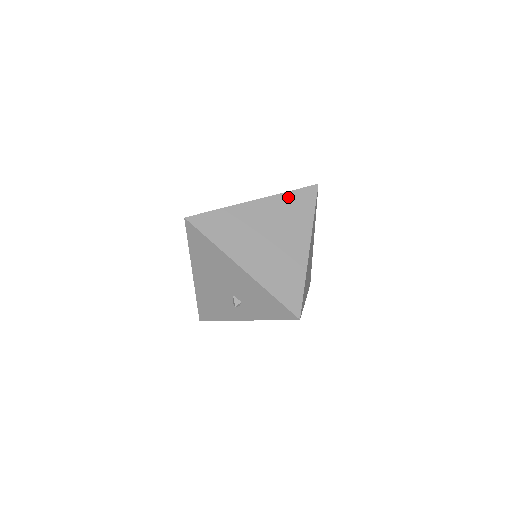
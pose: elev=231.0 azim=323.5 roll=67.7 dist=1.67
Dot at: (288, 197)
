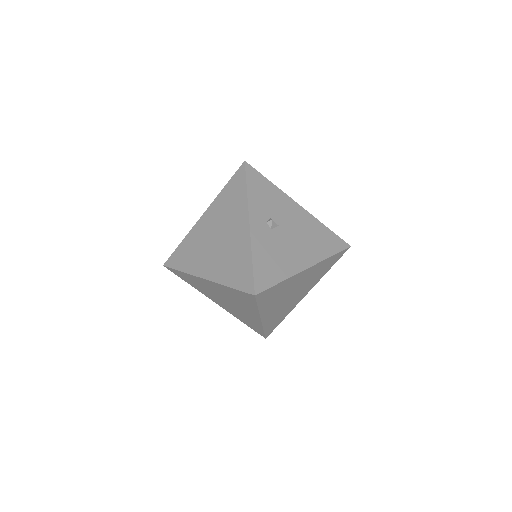
Dot at: (230, 290)
